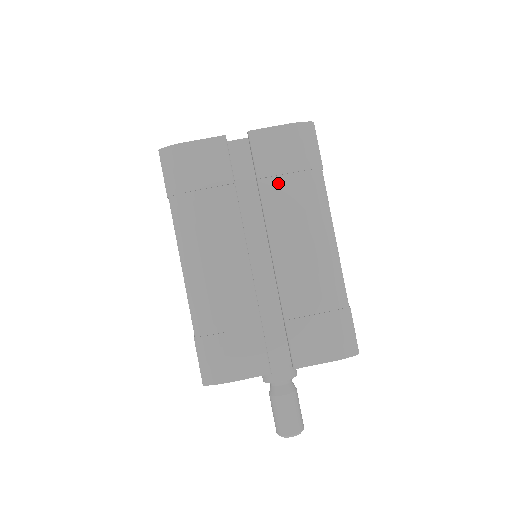
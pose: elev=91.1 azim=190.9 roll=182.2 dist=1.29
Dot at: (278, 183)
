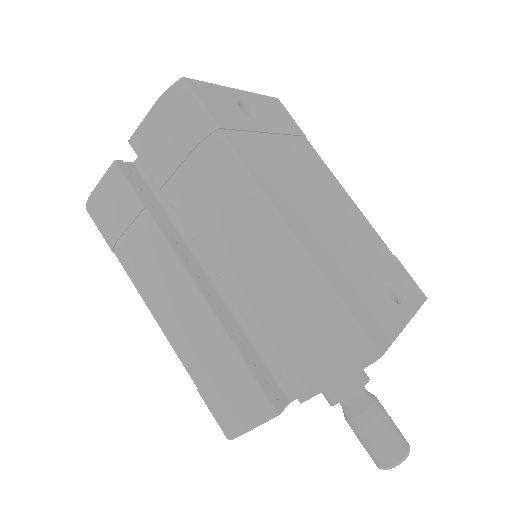
Dot at: (179, 181)
